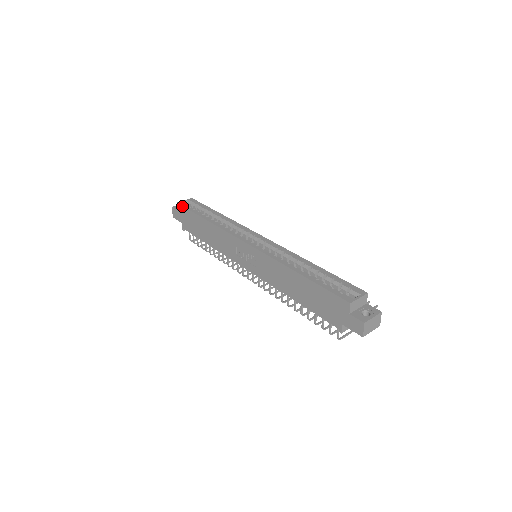
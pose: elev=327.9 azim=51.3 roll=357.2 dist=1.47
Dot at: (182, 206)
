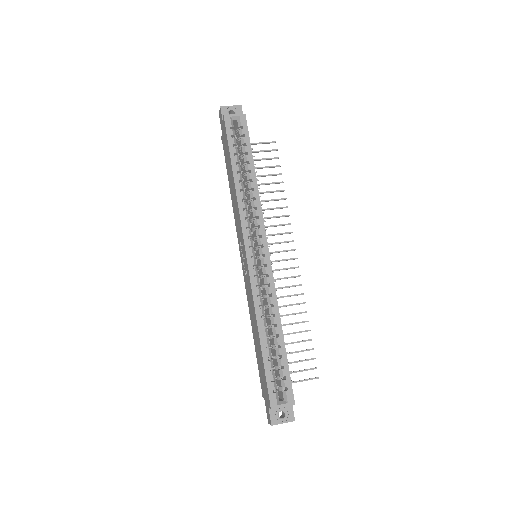
Dot at: (225, 128)
